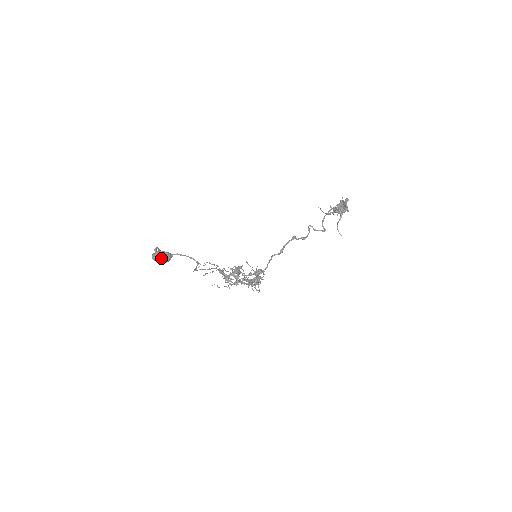
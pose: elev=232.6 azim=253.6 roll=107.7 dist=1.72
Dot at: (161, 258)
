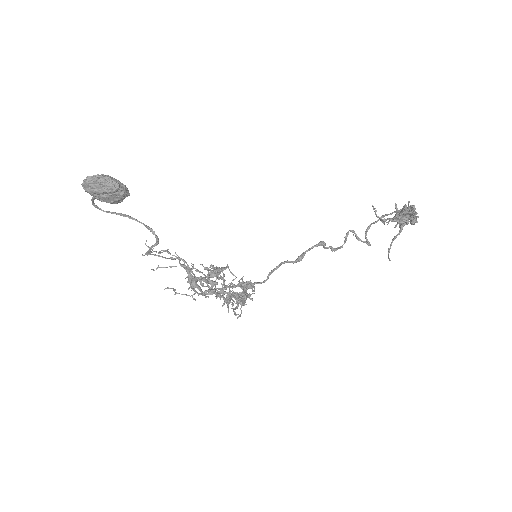
Dot at: (104, 187)
